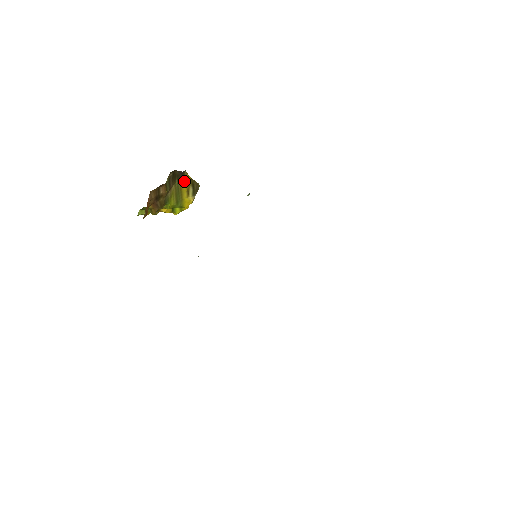
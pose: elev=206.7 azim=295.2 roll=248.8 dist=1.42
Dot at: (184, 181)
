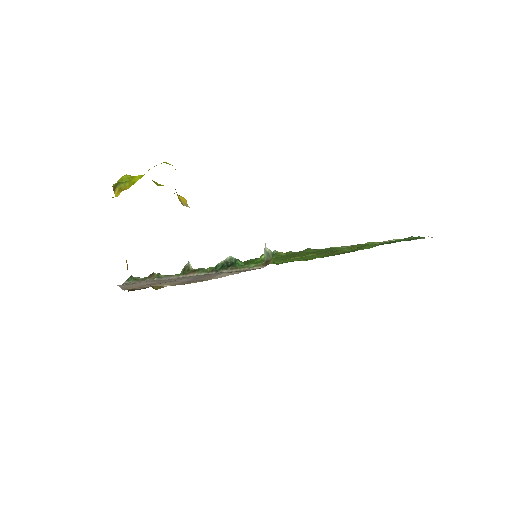
Dot at: occluded
